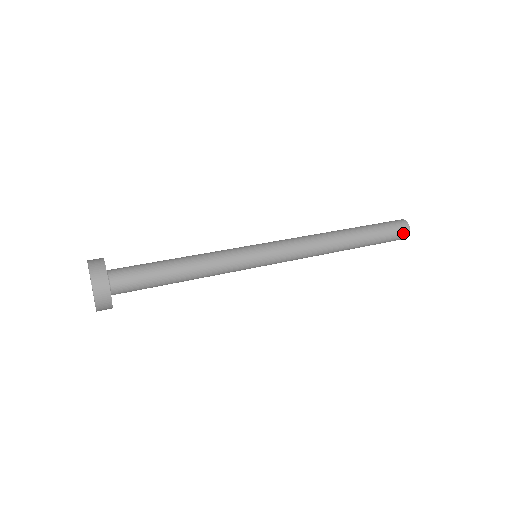
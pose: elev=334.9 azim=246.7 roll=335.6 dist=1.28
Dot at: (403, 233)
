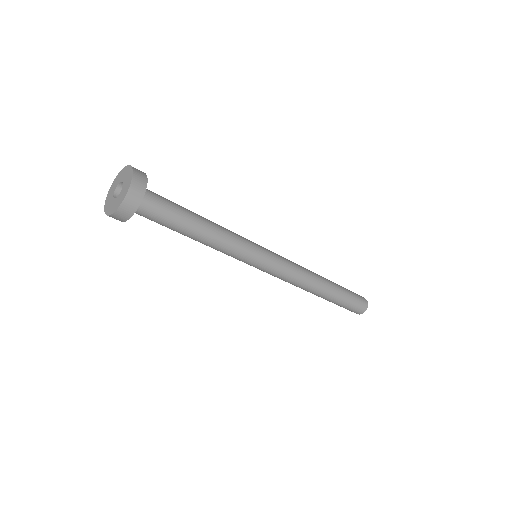
Dot at: (361, 297)
